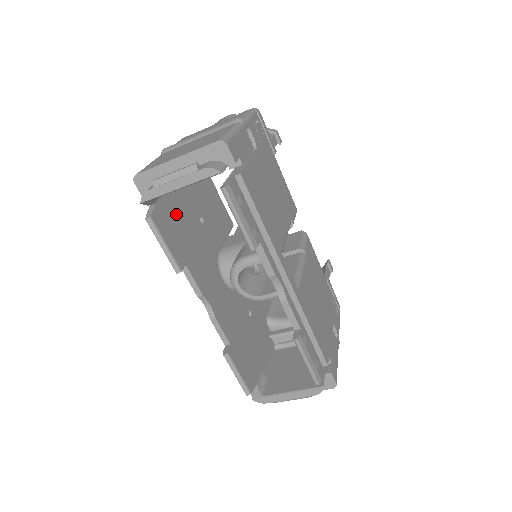
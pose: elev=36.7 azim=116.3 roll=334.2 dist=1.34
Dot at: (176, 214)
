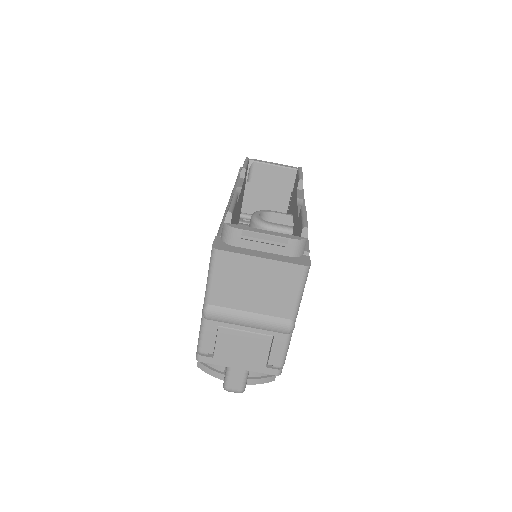
Dot at: (243, 190)
